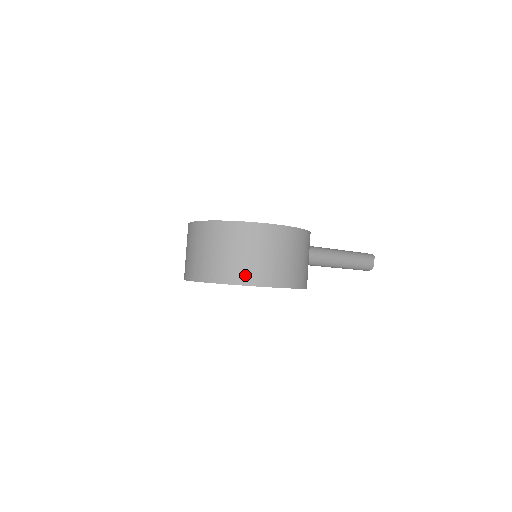
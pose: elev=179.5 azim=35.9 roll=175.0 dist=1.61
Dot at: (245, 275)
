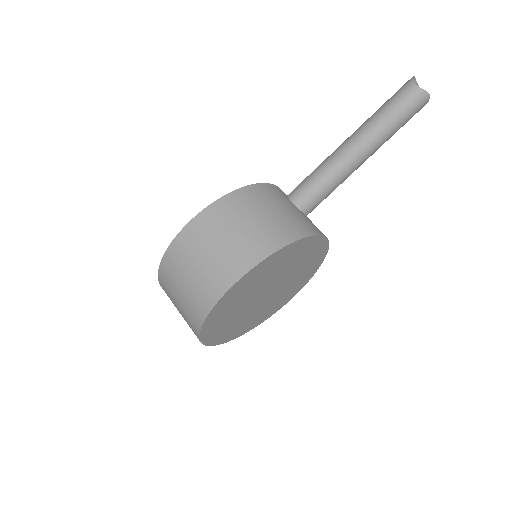
Dot at: (197, 310)
